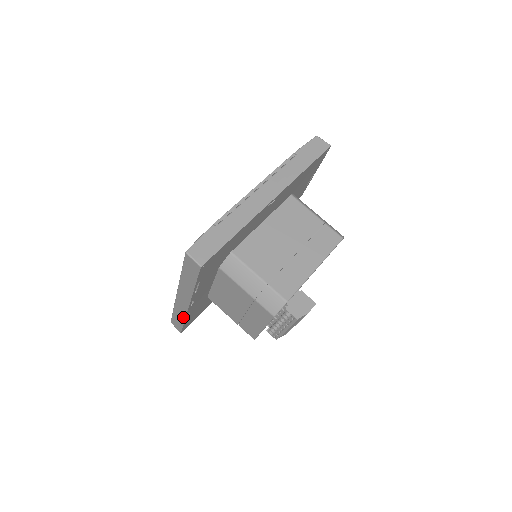
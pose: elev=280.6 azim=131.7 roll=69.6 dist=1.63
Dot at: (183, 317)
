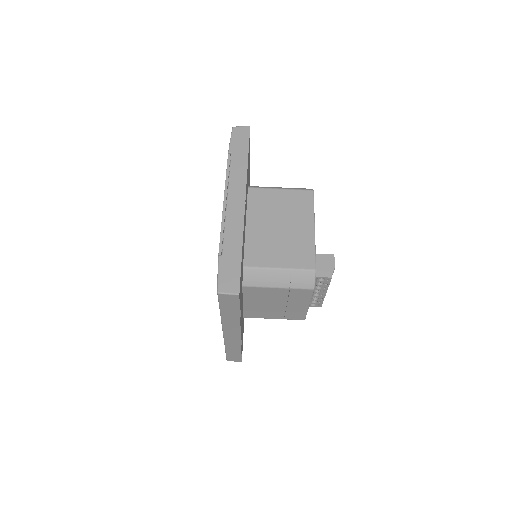
Dot at: (238, 348)
